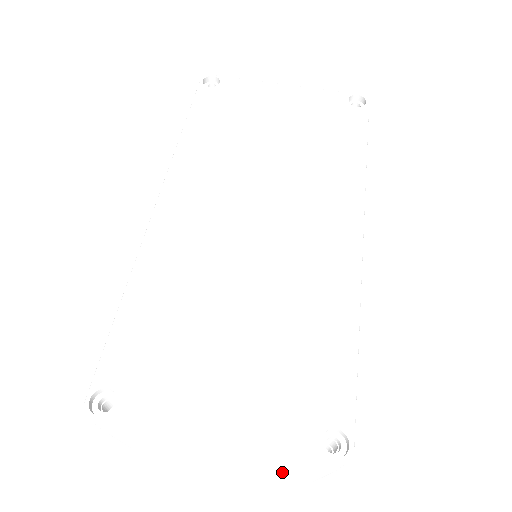
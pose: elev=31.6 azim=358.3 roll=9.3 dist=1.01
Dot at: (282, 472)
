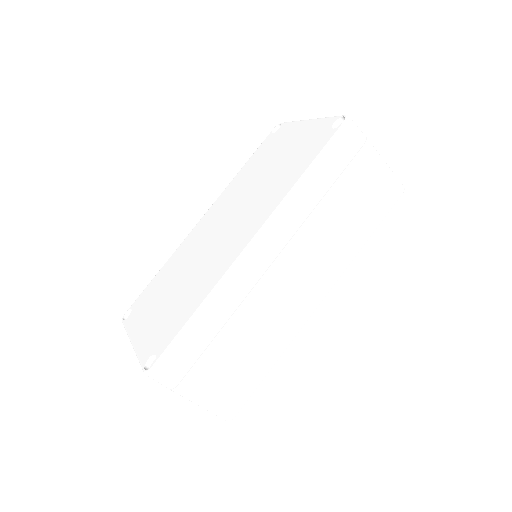
Dot at: occluded
